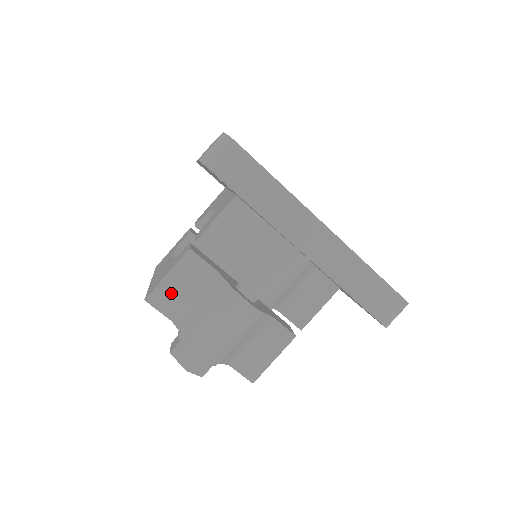
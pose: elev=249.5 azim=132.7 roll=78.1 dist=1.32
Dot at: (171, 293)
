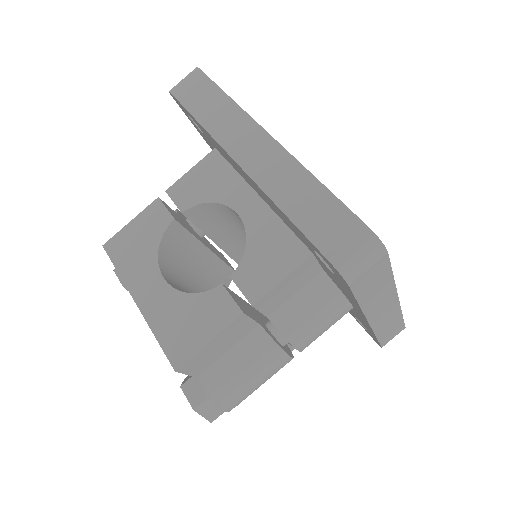
Dot at: (206, 356)
